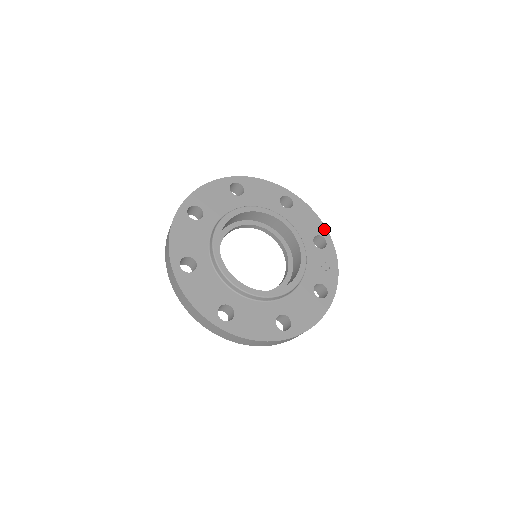
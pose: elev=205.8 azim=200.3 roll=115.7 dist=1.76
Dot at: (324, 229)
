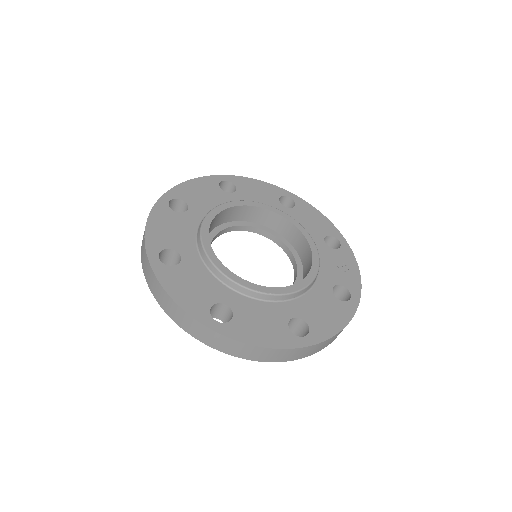
Dot at: (335, 230)
